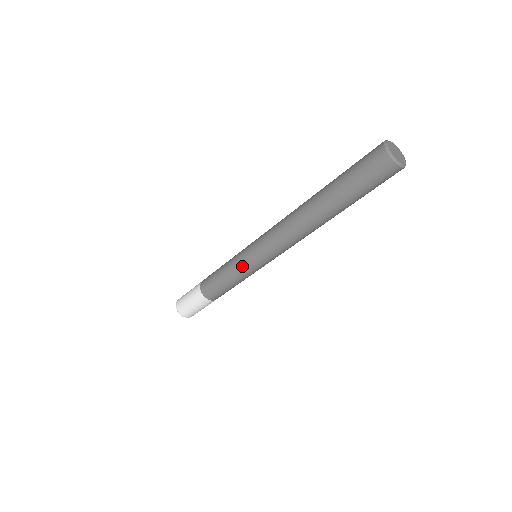
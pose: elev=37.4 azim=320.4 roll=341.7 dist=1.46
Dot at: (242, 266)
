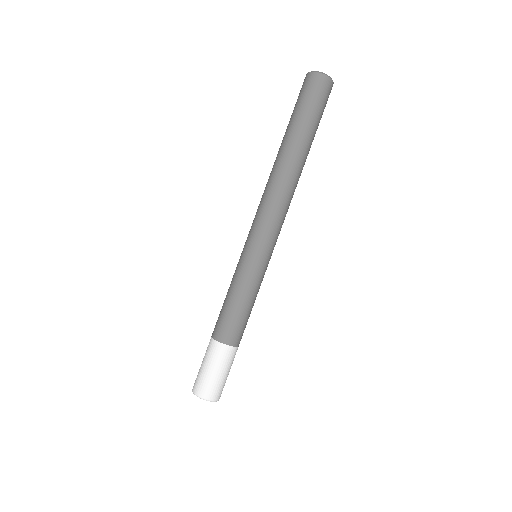
Dot at: (243, 265)
